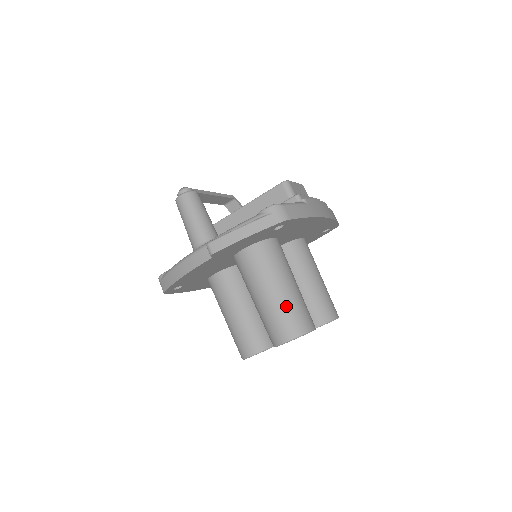
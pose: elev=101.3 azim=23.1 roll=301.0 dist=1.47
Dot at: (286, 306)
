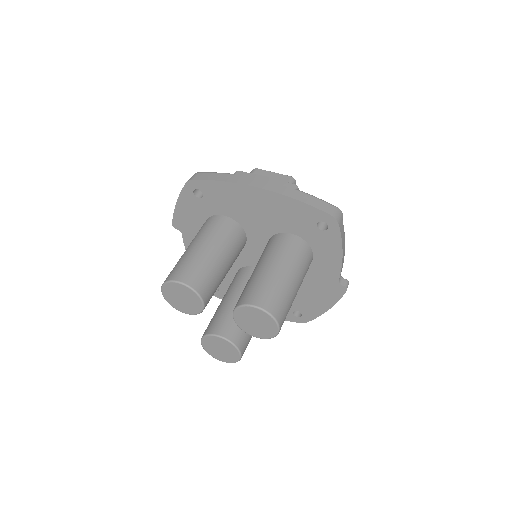
Dot at: (179, 261)
